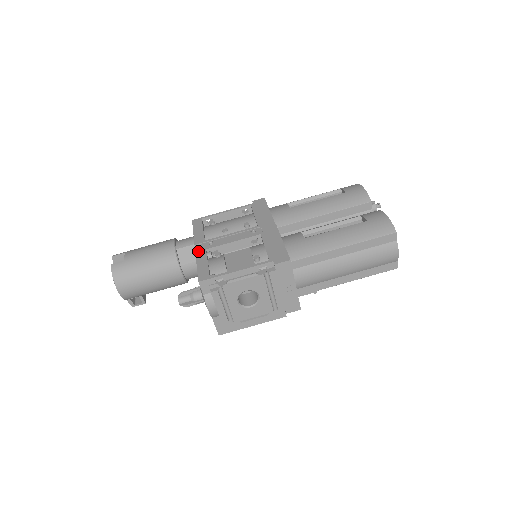
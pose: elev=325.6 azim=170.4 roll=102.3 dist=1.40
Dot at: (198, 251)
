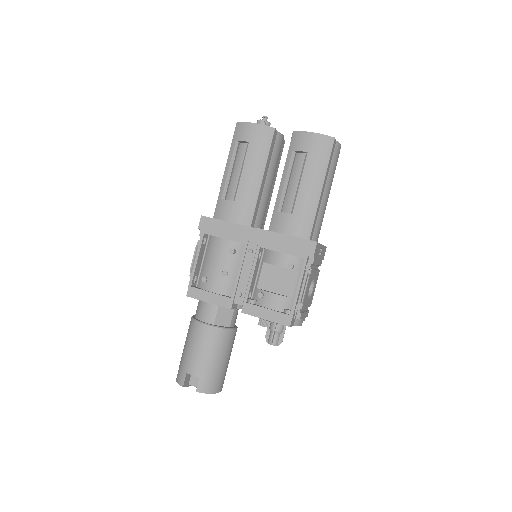
Dot at: (244, 310)
